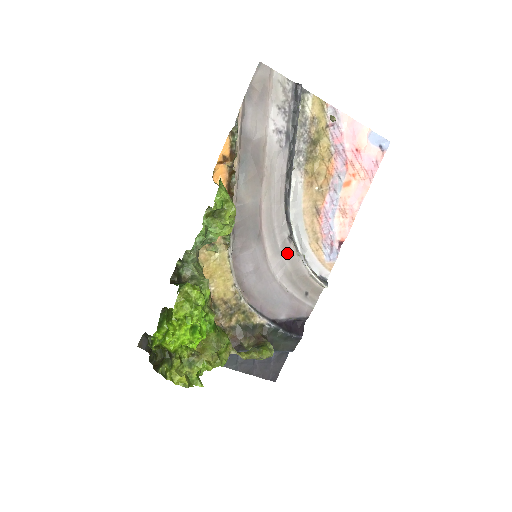
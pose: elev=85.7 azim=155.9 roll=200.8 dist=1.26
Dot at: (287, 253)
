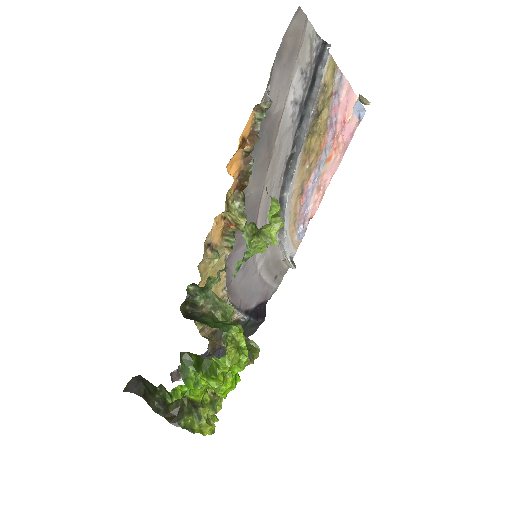
Dot at: occluded
